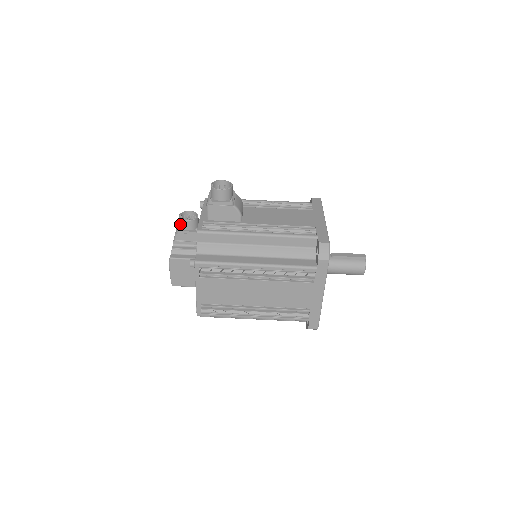
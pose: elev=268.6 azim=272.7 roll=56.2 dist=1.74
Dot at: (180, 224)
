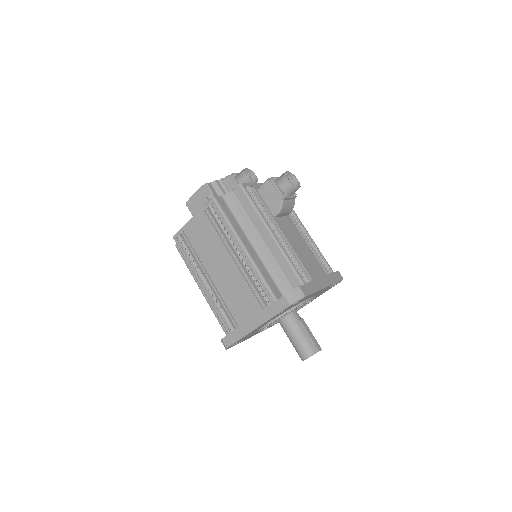
Dot at: (239, 173)
